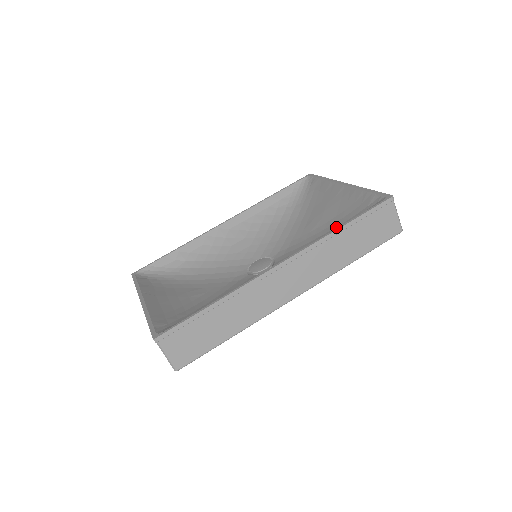
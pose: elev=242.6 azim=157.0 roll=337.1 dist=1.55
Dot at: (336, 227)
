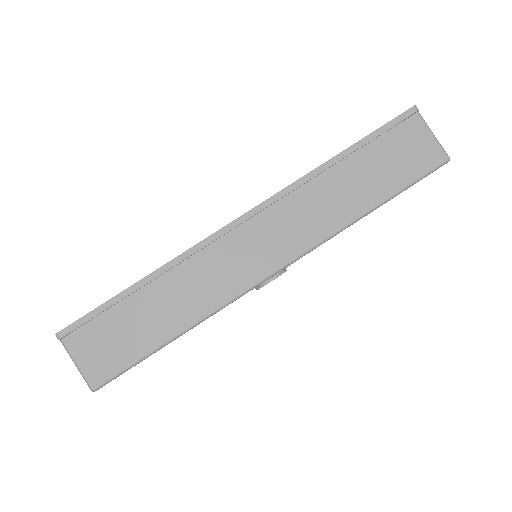
Dot at: occluded
